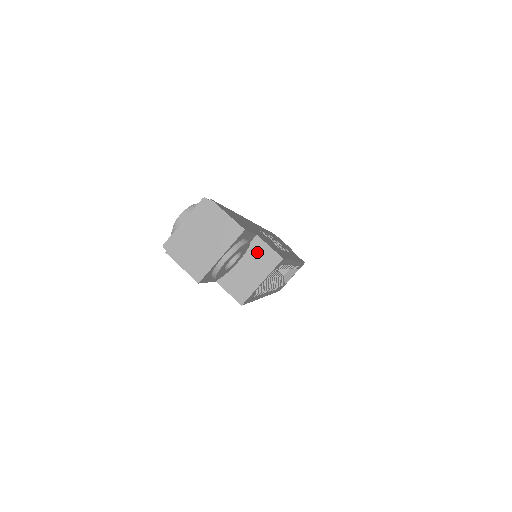
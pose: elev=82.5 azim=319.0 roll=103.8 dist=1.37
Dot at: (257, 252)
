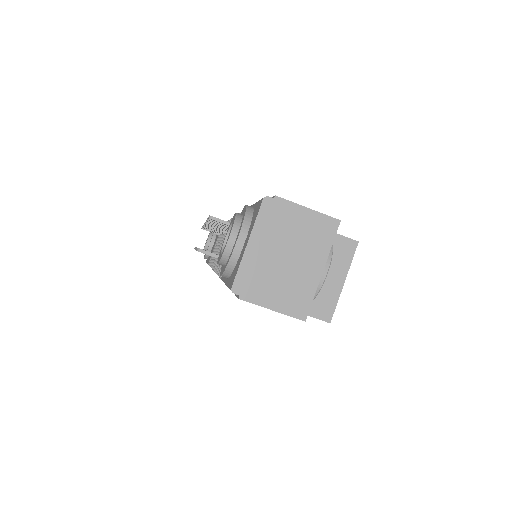
Dot at: occluded
